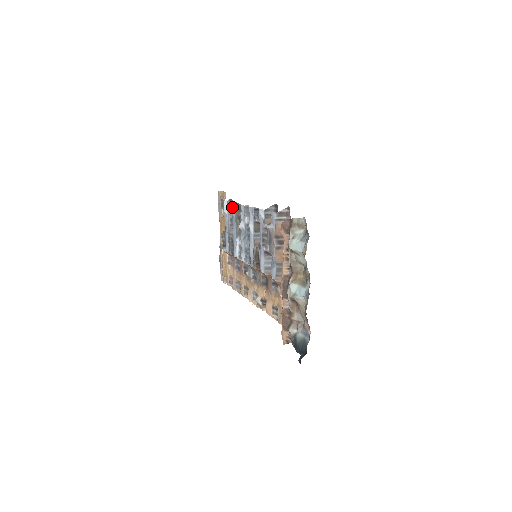
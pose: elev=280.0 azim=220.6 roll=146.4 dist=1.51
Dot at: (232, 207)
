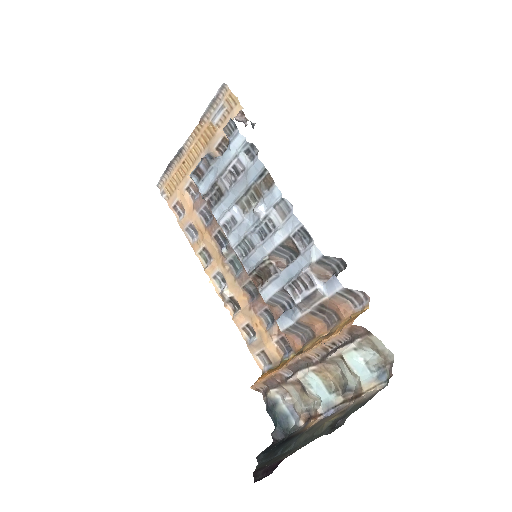
Dot at: (252, 162)
